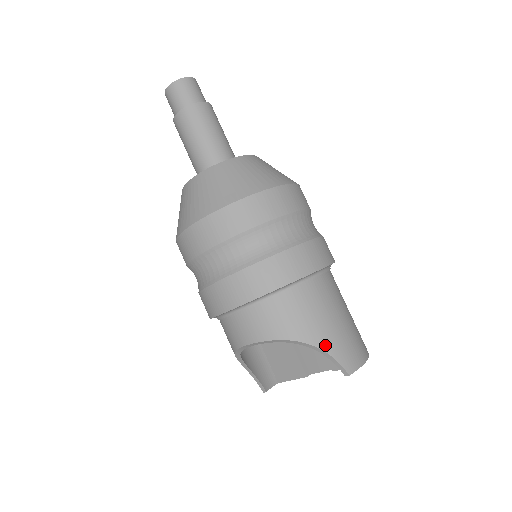
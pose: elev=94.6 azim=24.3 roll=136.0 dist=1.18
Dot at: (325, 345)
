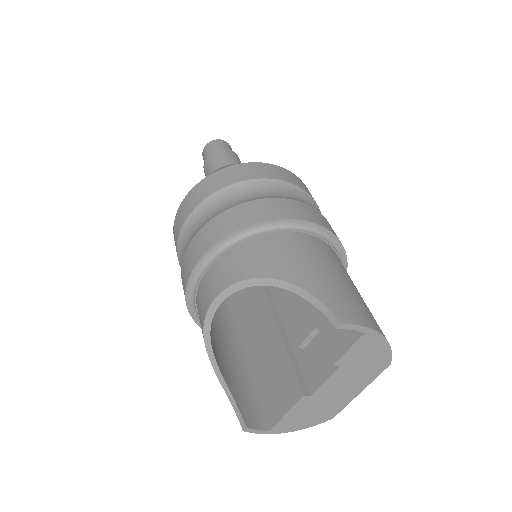
Dot at: (308, 285)
